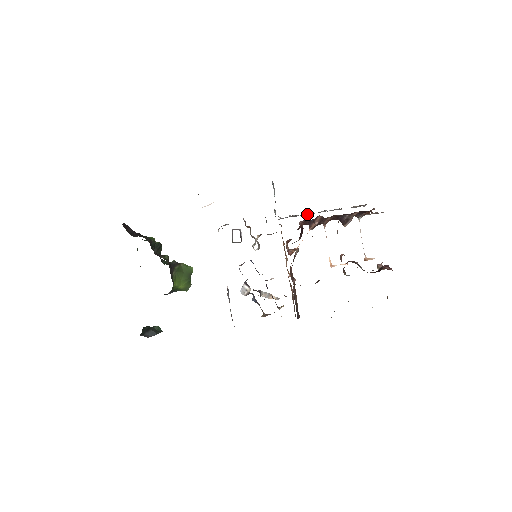
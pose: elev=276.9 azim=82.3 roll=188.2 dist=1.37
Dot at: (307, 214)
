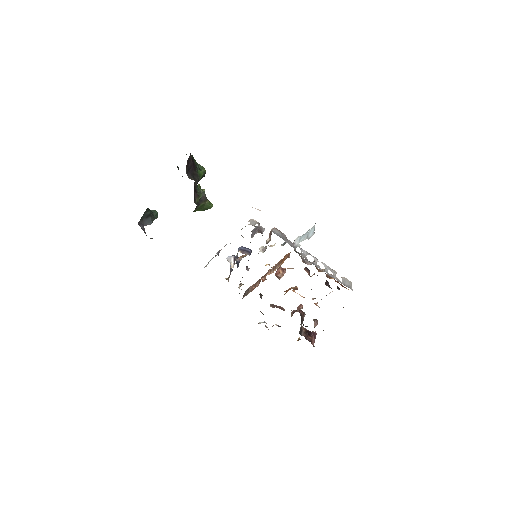
Dot at: (314, 258)
